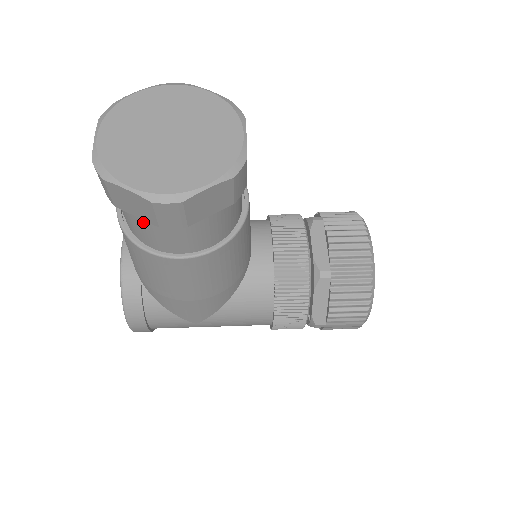
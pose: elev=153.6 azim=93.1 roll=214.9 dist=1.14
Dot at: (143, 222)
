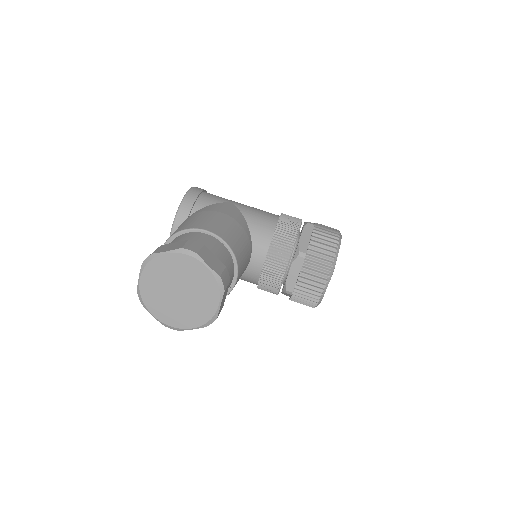
Dot at: occluded
